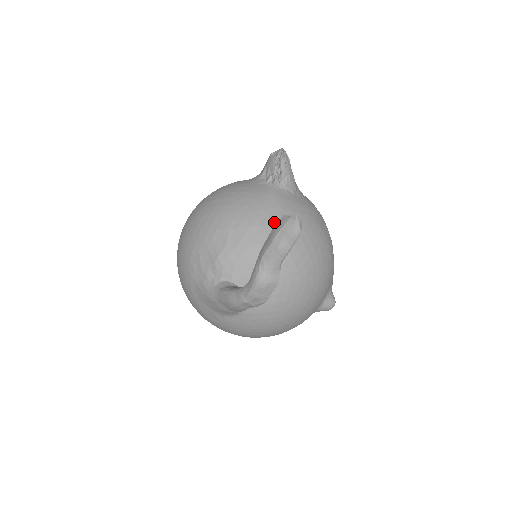
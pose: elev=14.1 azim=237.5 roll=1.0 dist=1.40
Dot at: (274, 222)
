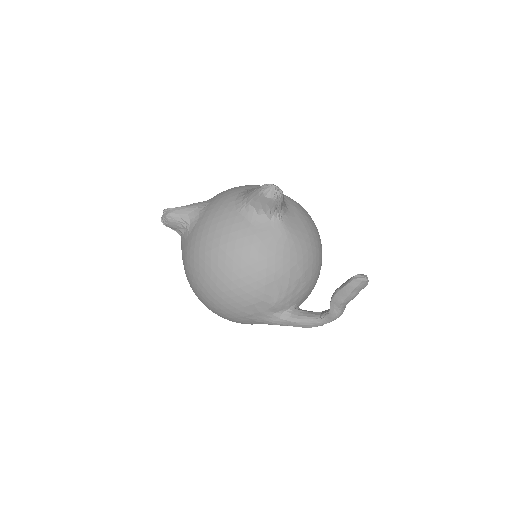
Dot at: (301, 253)
